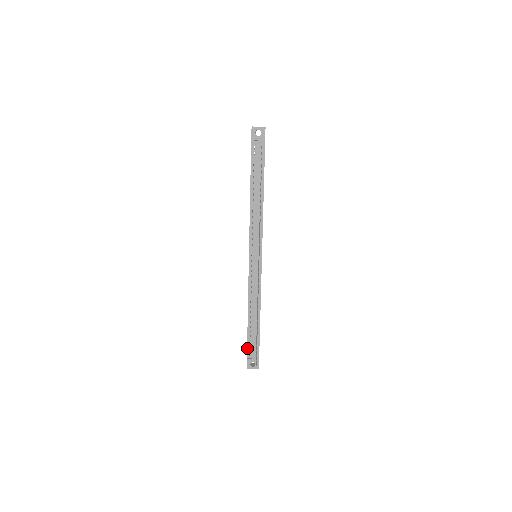
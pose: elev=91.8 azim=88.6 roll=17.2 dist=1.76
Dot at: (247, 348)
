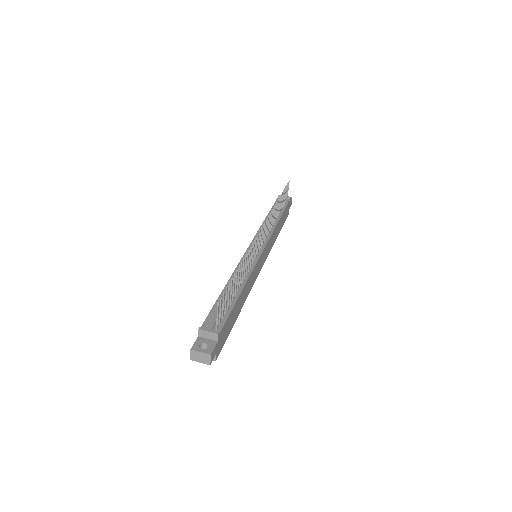
Dot at: (206, 317)
